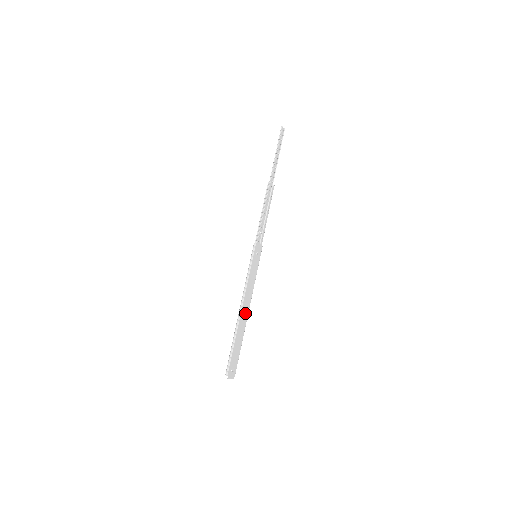
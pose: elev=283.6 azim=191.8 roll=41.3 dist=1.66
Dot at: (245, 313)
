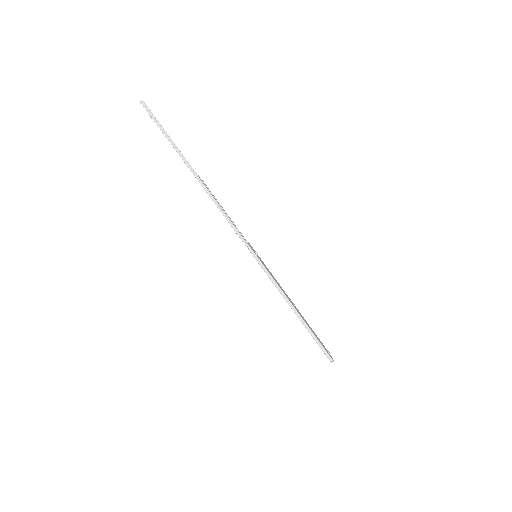
Dot at: (295, 307)
